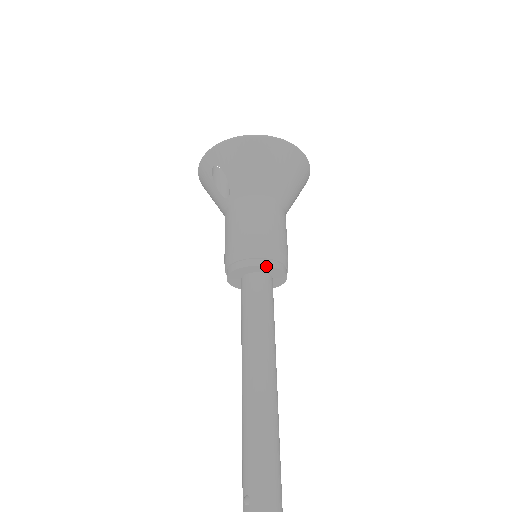
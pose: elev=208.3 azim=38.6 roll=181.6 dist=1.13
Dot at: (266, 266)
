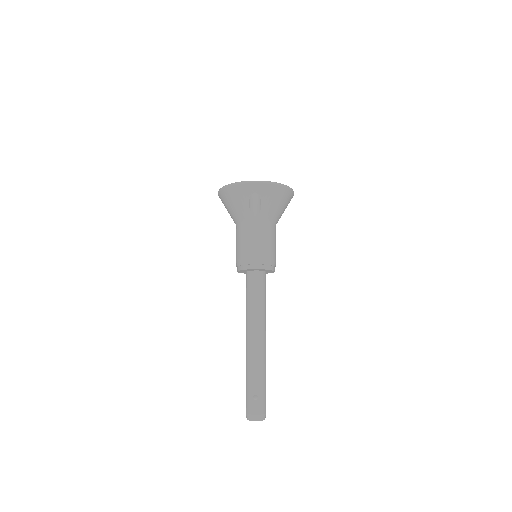
Dot at: occluded
